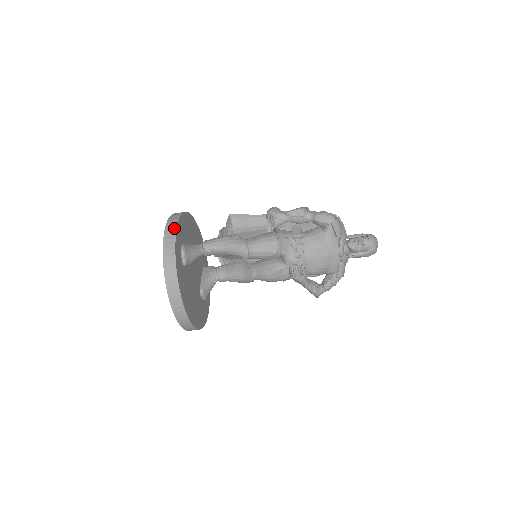
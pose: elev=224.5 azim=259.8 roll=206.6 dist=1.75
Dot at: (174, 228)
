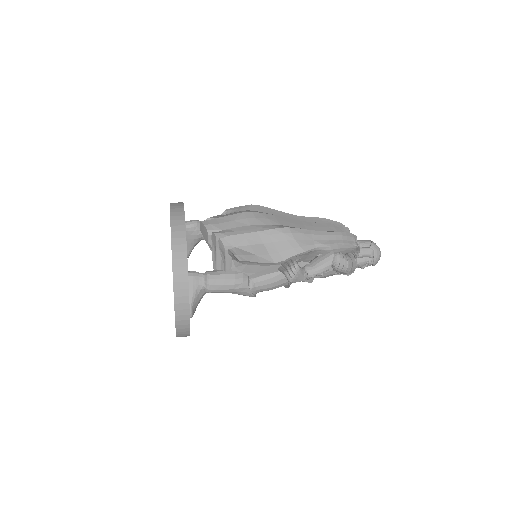
Dot at: (187, 328)
